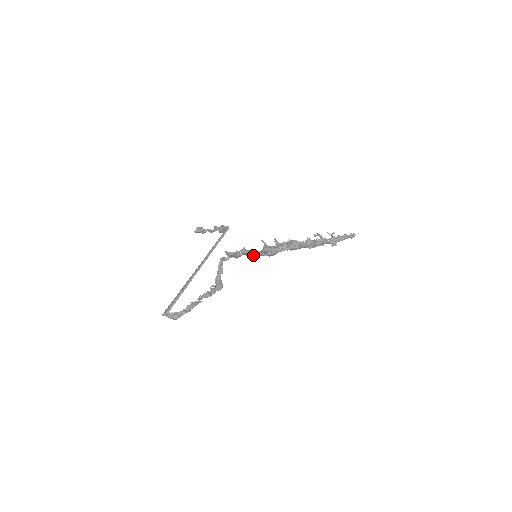
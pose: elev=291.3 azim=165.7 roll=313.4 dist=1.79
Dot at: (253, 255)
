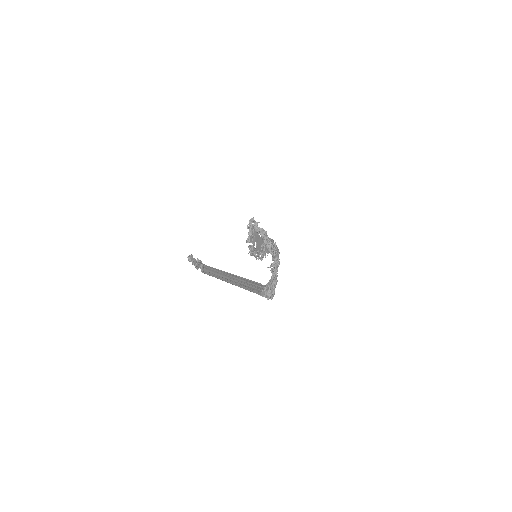
Dot at: (257, 248)
